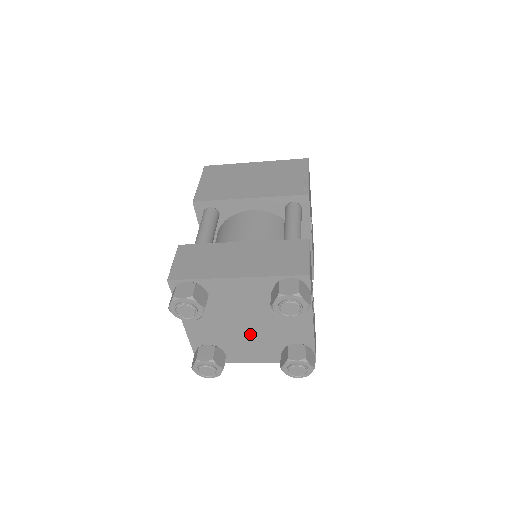
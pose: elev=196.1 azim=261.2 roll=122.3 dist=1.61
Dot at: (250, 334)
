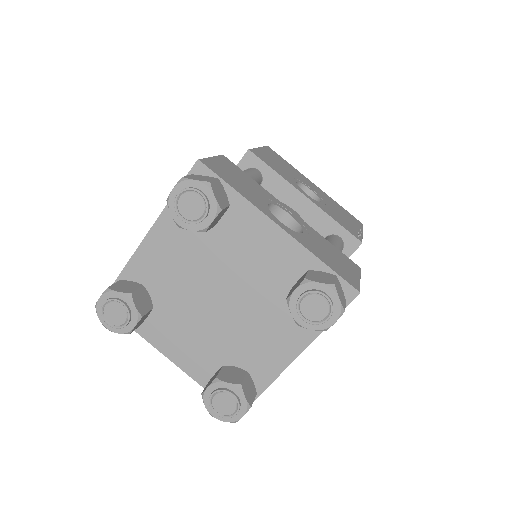
Dot at: (238, 311)
